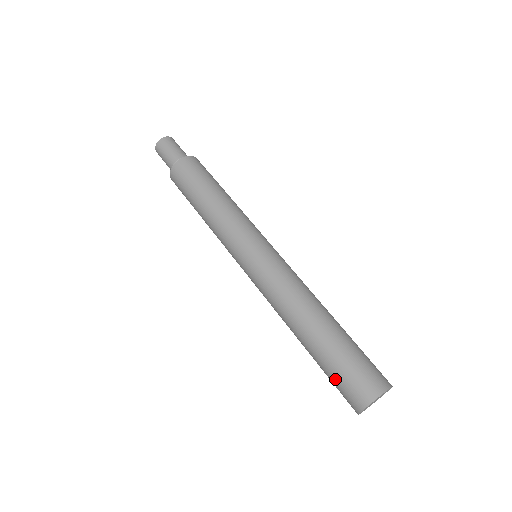
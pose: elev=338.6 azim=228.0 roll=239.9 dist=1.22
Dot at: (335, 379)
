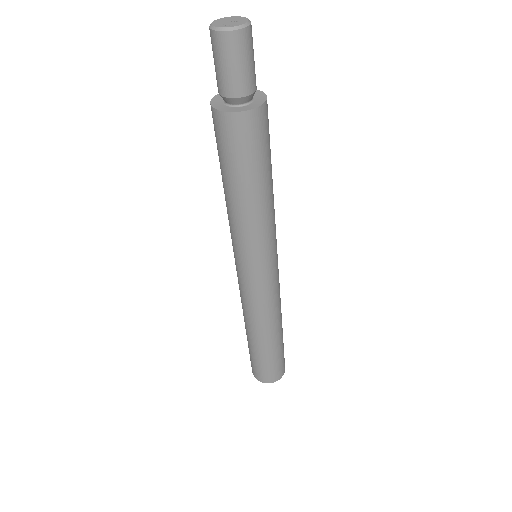
Dot at: (257, 364)
